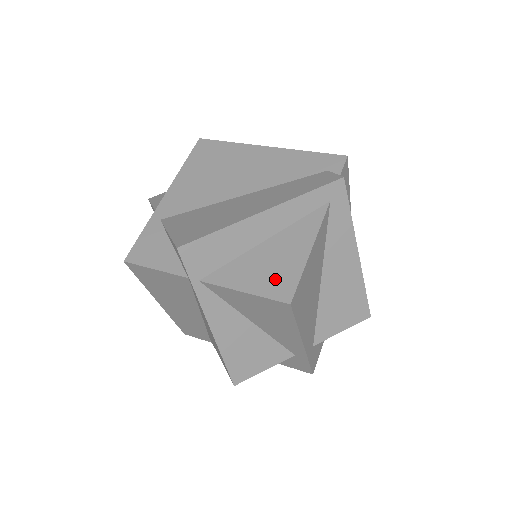
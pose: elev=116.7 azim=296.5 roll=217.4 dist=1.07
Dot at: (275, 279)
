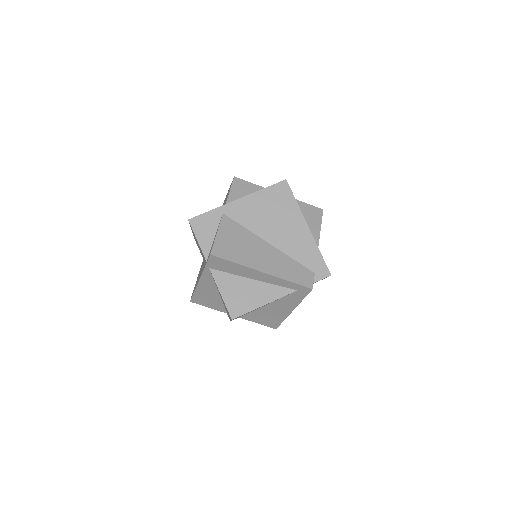
Dot at: (238, 302)
